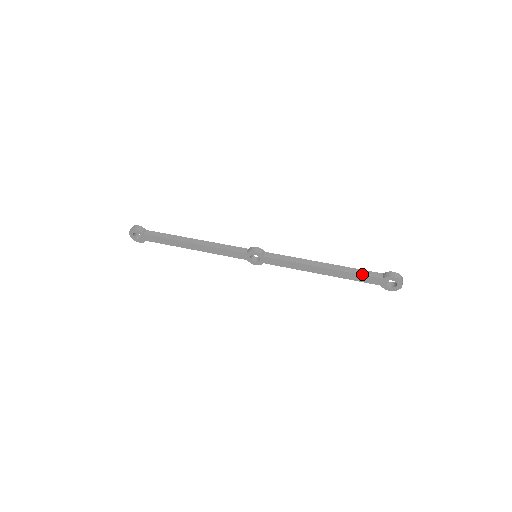
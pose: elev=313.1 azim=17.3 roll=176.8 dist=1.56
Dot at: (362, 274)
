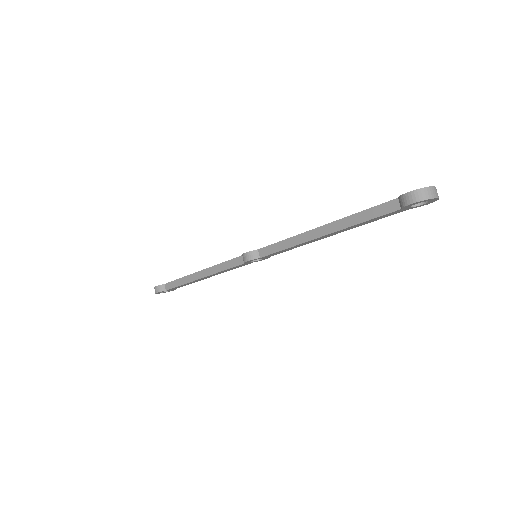
Dot at: (371, 218)
